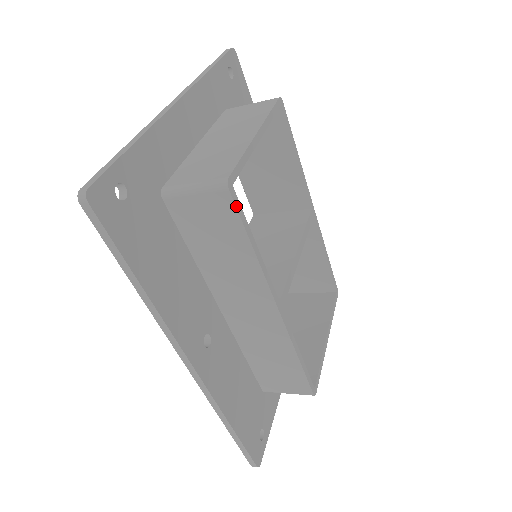
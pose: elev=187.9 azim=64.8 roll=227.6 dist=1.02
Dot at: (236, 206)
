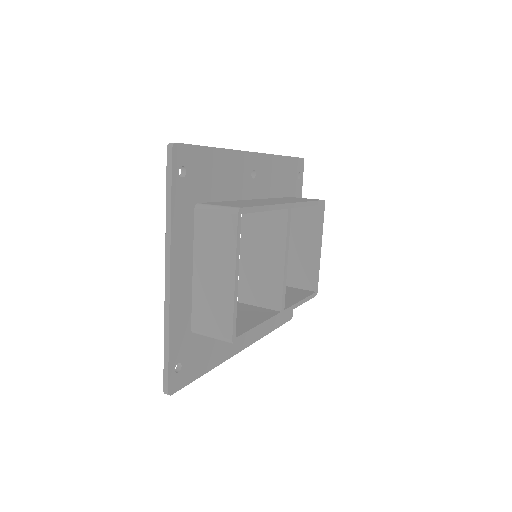
Dot at: (241, 339)
